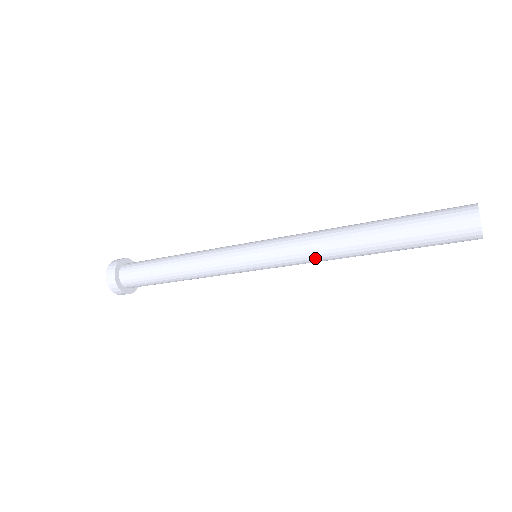
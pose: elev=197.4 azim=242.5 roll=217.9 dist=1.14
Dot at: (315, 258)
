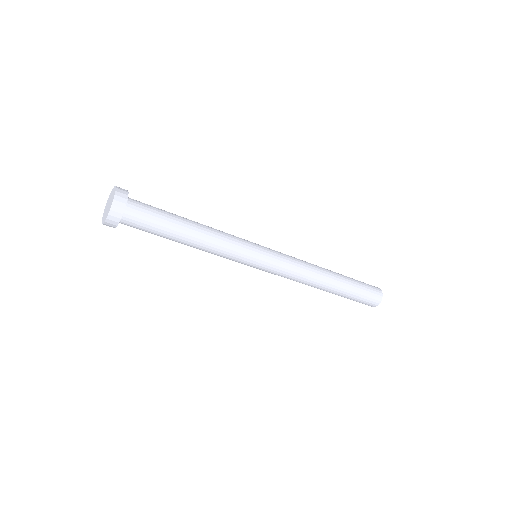
Dot at: (304, 271)
